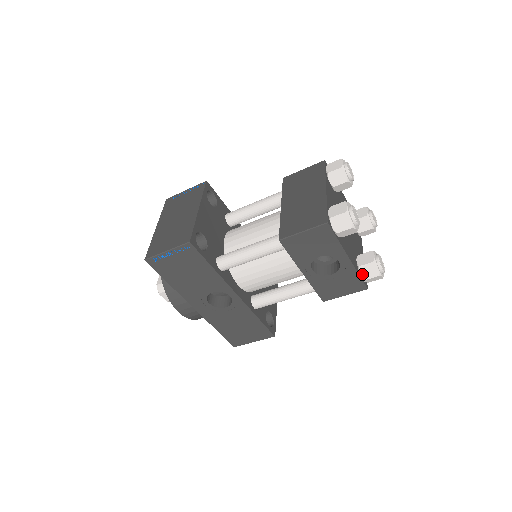
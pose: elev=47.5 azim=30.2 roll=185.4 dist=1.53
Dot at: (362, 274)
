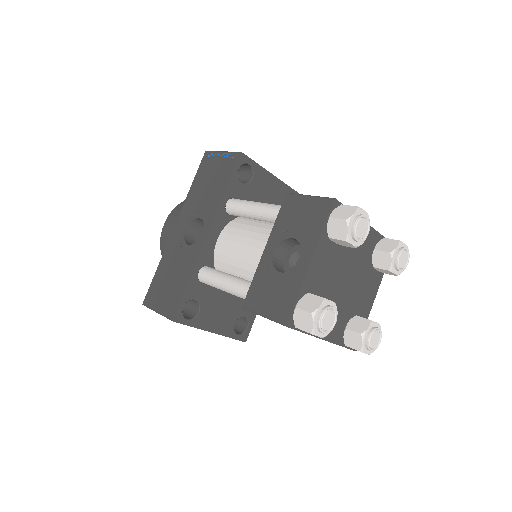
Dot at: (301, 301)
